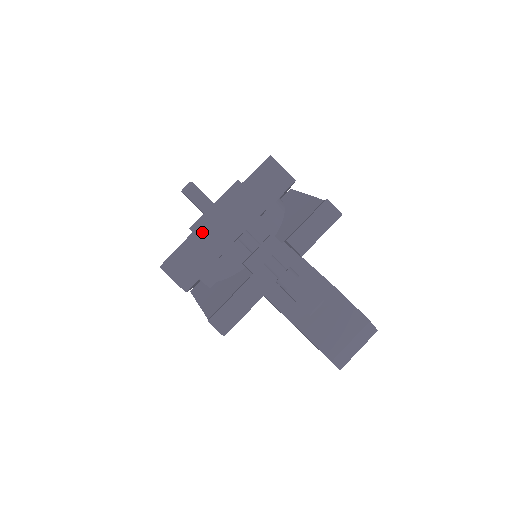
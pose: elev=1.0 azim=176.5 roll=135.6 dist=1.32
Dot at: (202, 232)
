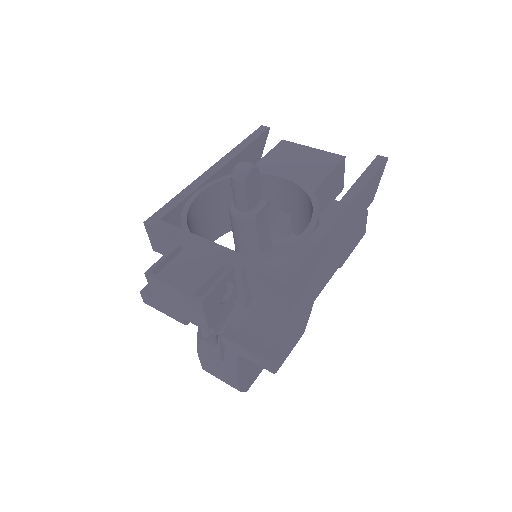
Dot at: (152, 284)
